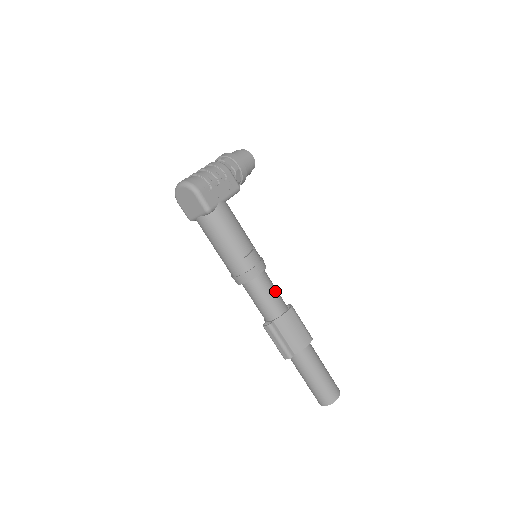
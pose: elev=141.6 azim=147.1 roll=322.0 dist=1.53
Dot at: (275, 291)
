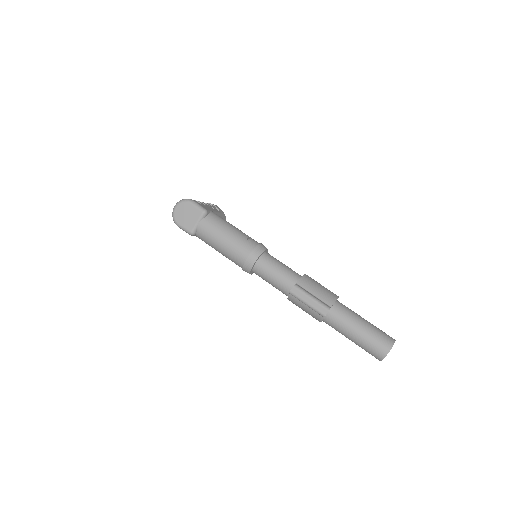
Dot at: (285, 265)
